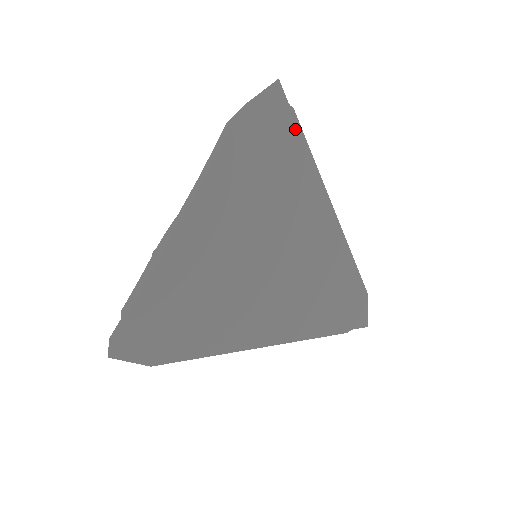
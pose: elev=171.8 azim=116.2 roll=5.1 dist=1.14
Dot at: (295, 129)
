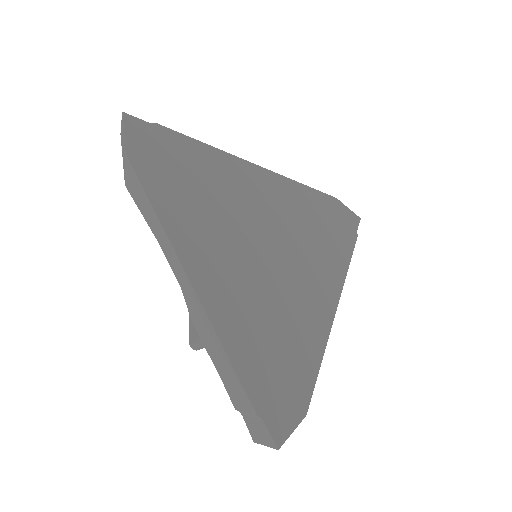
Dot at: (174, 137)
